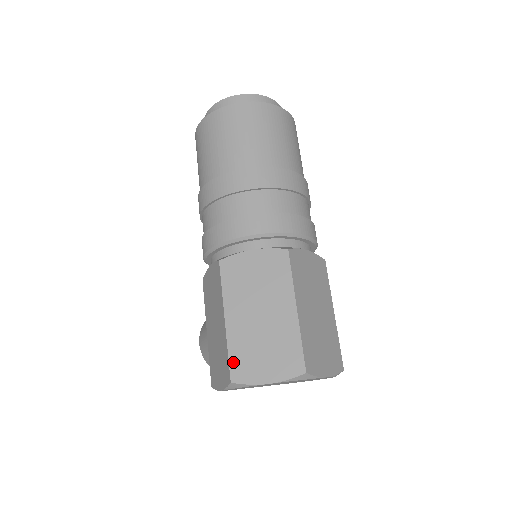
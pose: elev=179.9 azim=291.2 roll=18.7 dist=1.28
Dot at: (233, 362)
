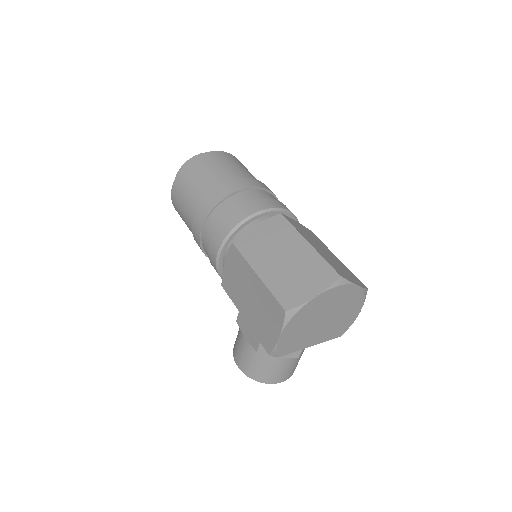
Dot at: (279, 297)
